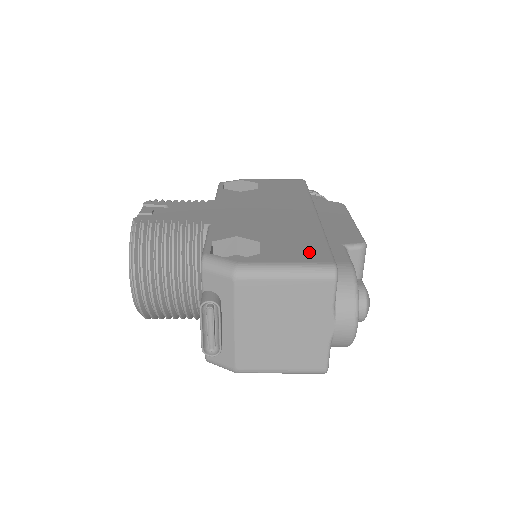
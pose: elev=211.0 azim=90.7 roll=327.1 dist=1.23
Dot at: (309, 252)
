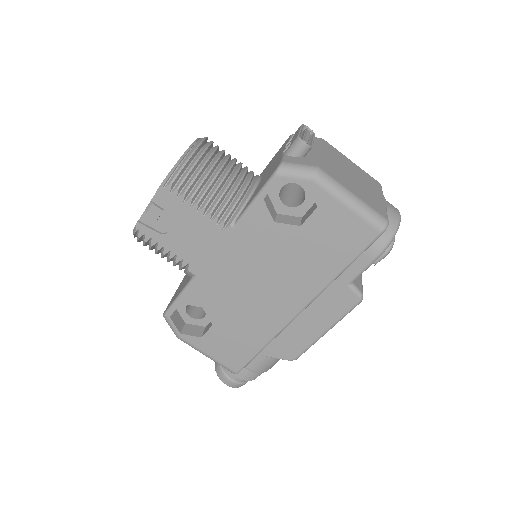
Dot at: occluded
